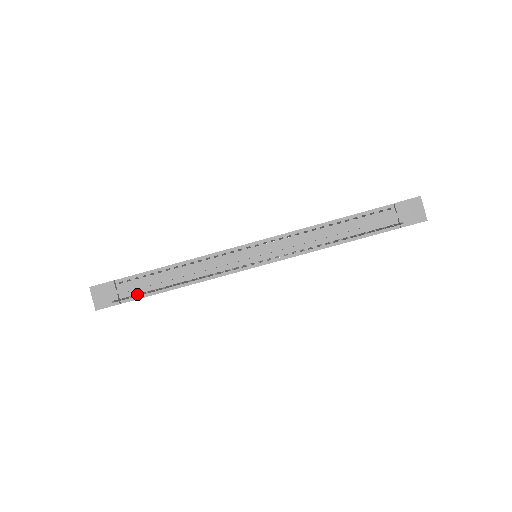
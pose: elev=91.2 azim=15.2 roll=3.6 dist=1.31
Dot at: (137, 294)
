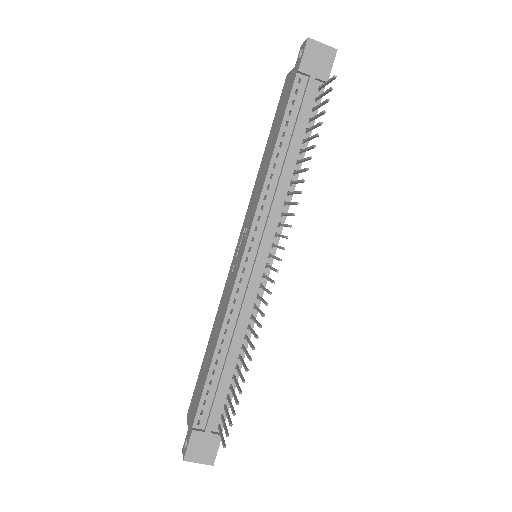
Dot at: occluded
